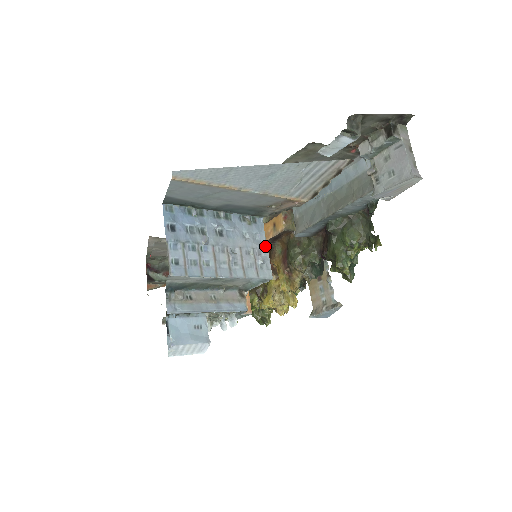
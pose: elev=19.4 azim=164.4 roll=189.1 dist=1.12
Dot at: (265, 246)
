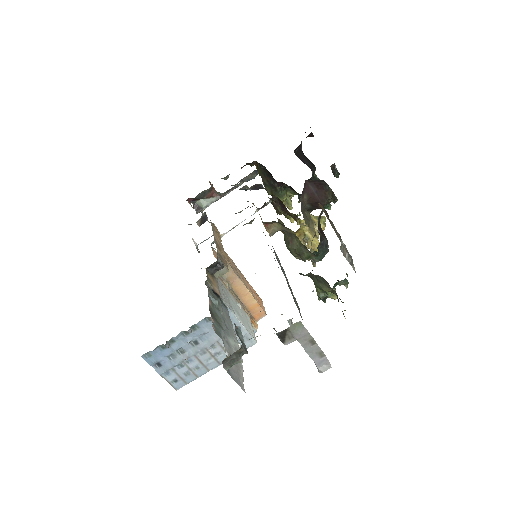
Dot at: (239, 325)
